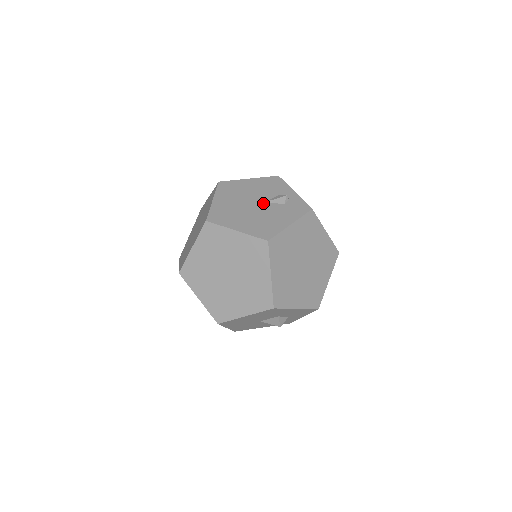
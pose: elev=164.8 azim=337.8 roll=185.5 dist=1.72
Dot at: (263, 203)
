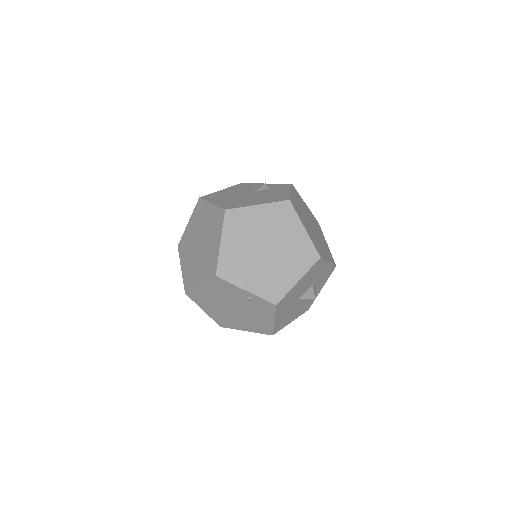
Dot at: (253, 192)
